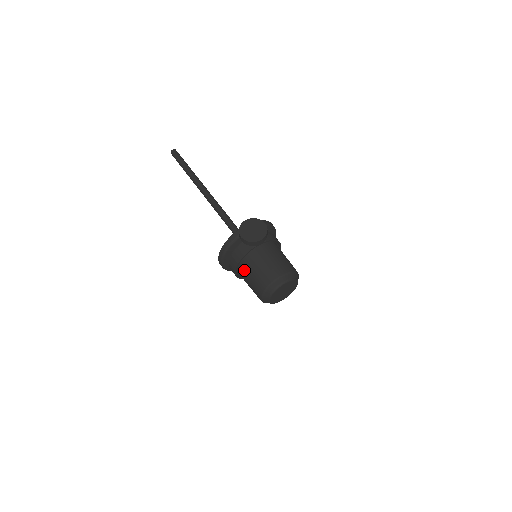
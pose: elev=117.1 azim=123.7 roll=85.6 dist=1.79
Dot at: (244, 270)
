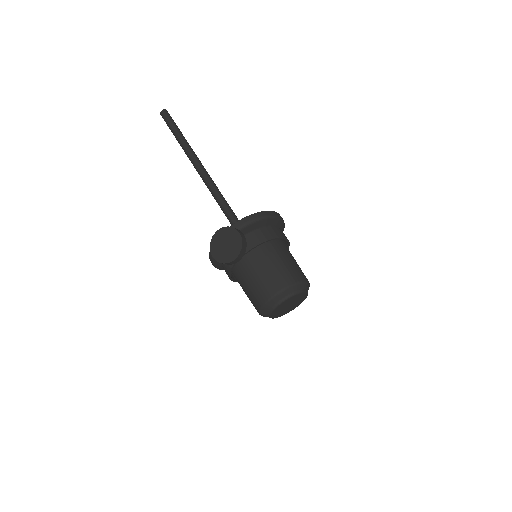
Dot at: (238, 282)
